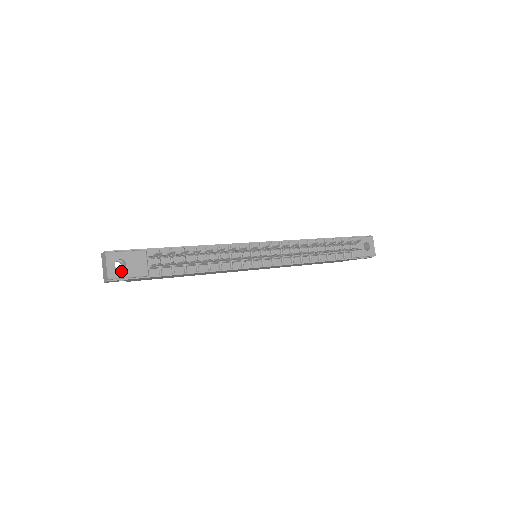
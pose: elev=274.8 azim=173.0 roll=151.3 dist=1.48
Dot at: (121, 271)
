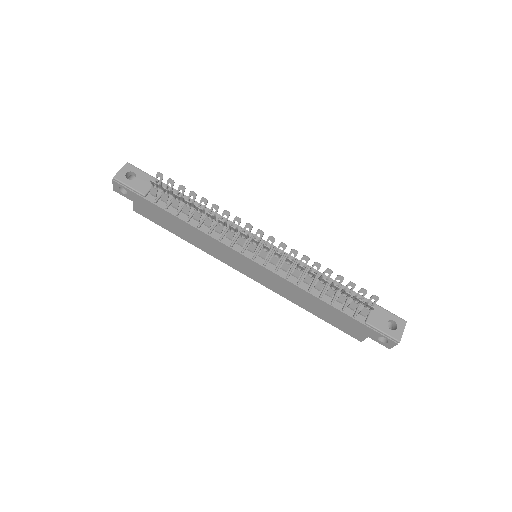
Dot at: (127, 179)
